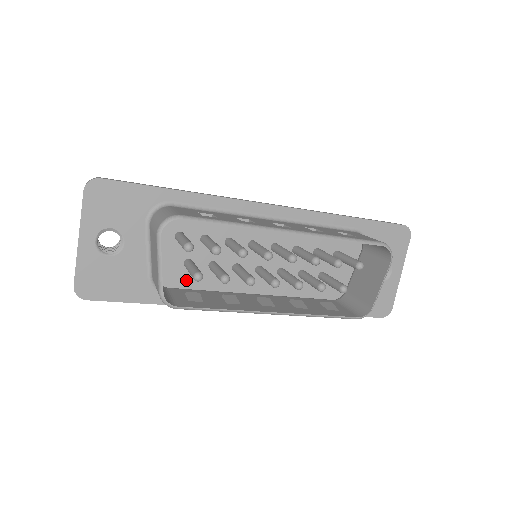
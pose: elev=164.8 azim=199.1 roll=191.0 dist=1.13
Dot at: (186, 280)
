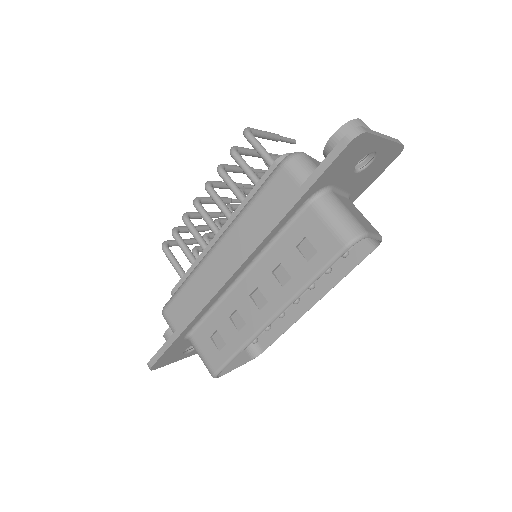
Dot at: occluded
